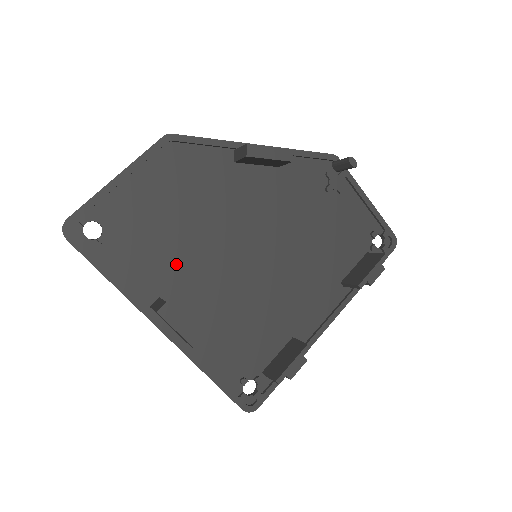
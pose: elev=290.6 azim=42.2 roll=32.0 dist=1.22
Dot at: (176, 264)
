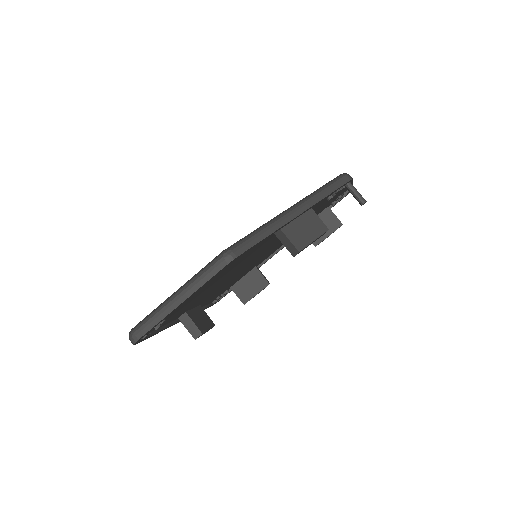
Dot at: occluded
